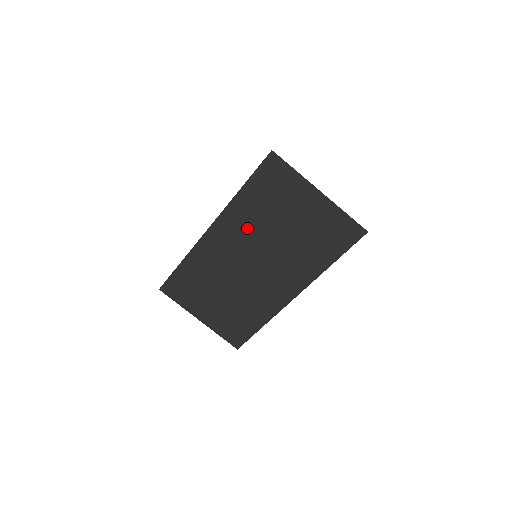
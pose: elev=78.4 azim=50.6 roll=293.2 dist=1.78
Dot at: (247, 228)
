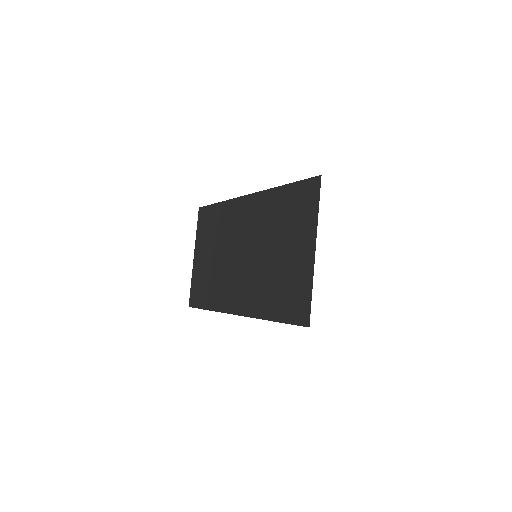
Dot at: (261, 222)
